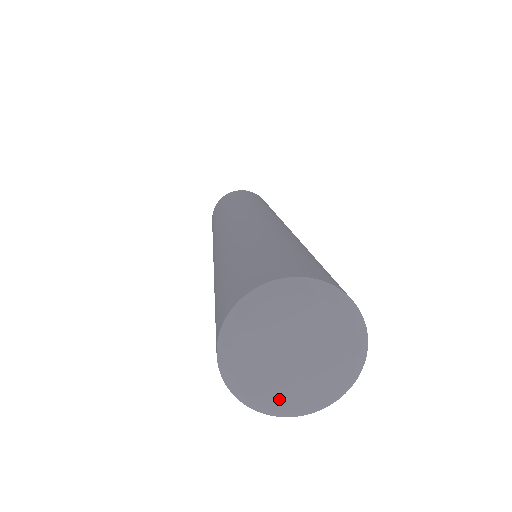
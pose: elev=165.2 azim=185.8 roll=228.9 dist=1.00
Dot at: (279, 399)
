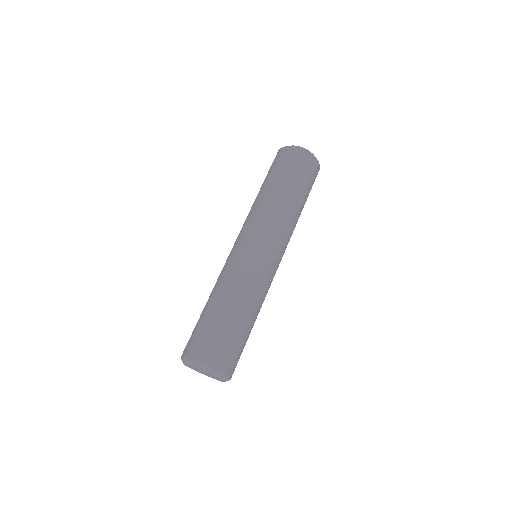
Dot at: (193, 369)
